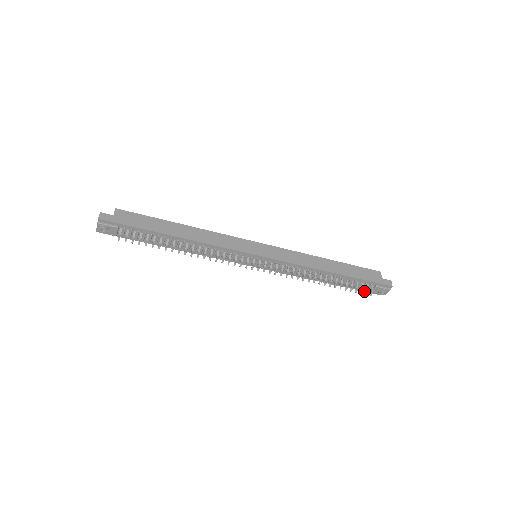
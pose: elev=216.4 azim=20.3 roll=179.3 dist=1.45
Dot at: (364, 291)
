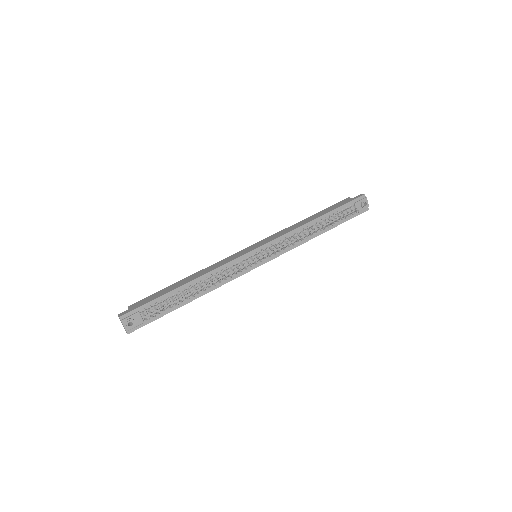
Dot at: occluded
